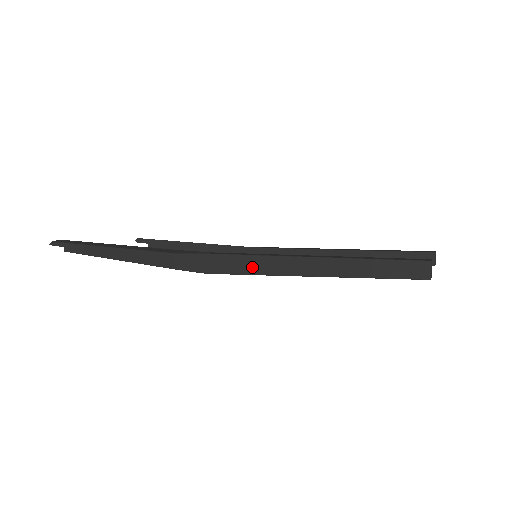
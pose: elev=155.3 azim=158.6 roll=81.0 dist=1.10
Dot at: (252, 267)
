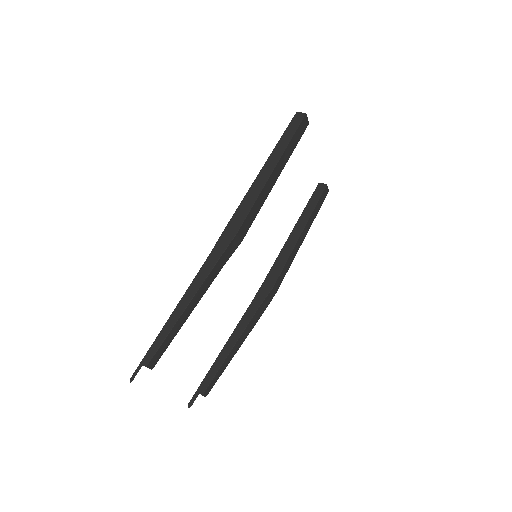
Dot at: (250, 201)
